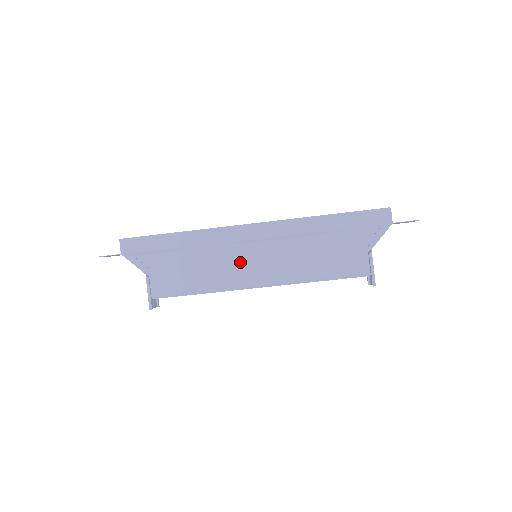
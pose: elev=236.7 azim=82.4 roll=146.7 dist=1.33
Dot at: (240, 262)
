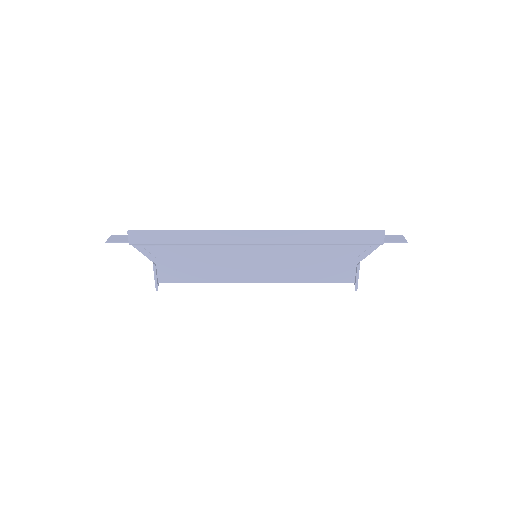
Dot at: (241, 261)
